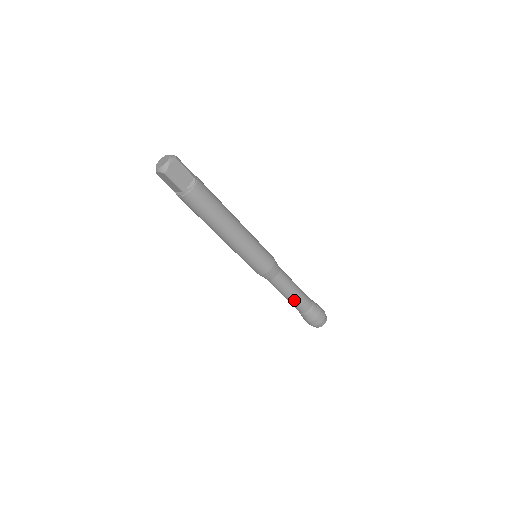
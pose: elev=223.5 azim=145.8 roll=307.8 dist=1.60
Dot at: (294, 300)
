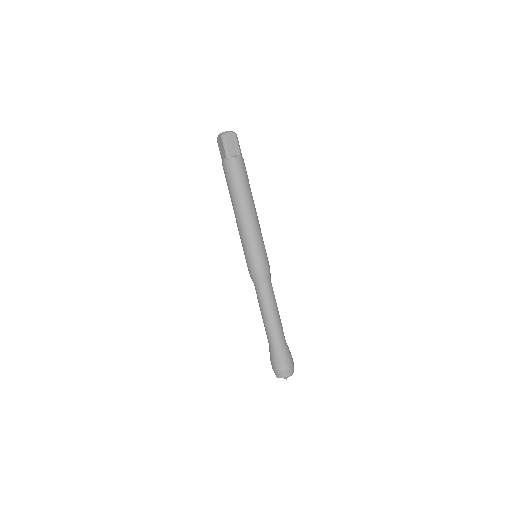
Dot at: (269, 323)
